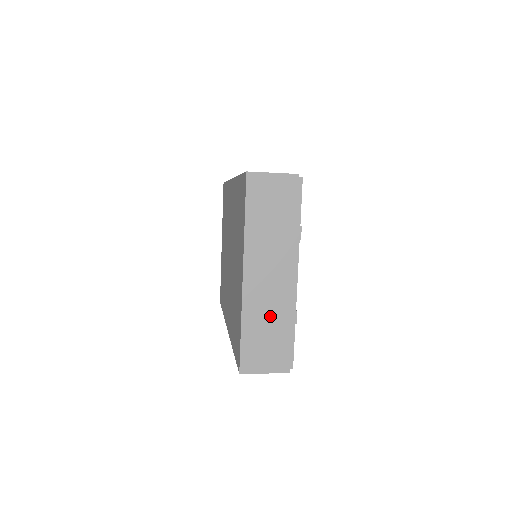
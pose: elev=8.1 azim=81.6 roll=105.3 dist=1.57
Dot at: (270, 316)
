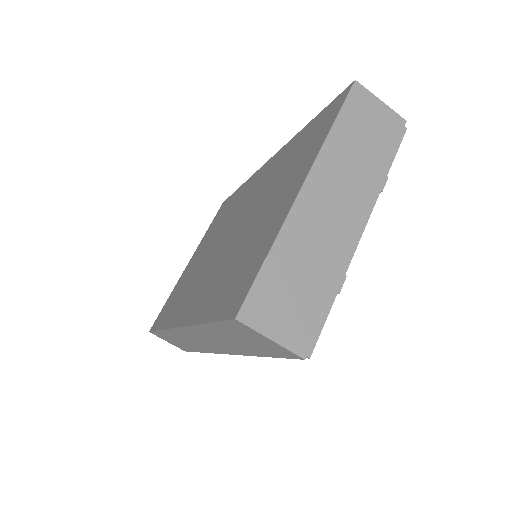
Dot at: (313, 259)
